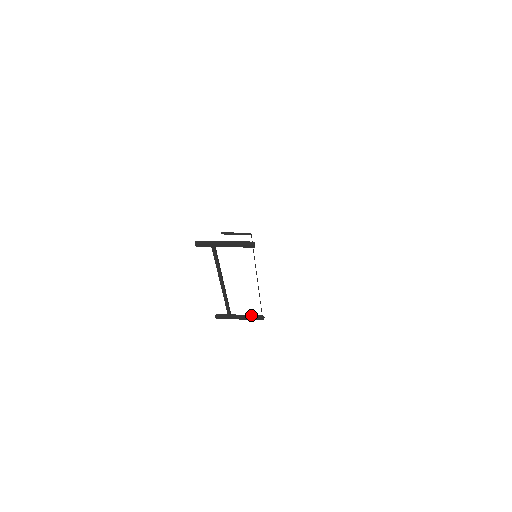
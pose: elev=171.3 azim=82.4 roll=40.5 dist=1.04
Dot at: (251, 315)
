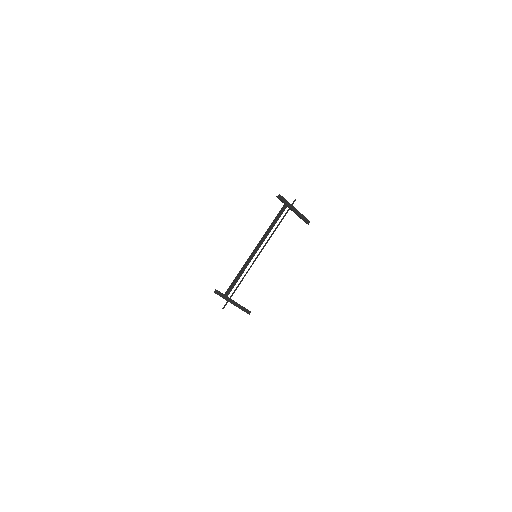
Dot at: occluded
